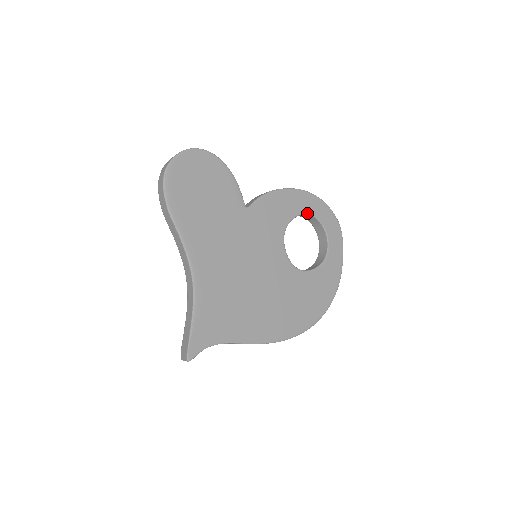
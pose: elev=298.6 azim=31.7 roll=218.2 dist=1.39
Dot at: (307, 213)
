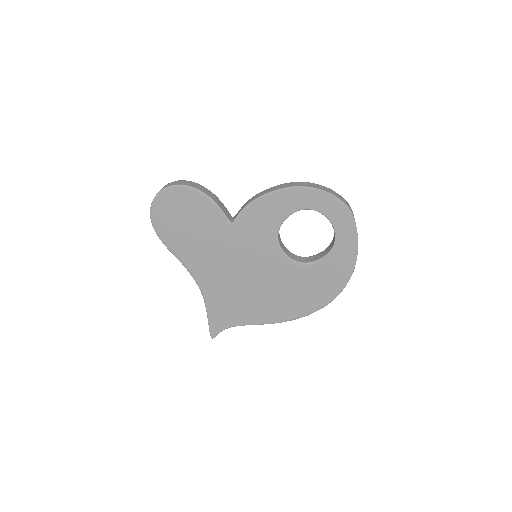
Dot at: (302, 209)
